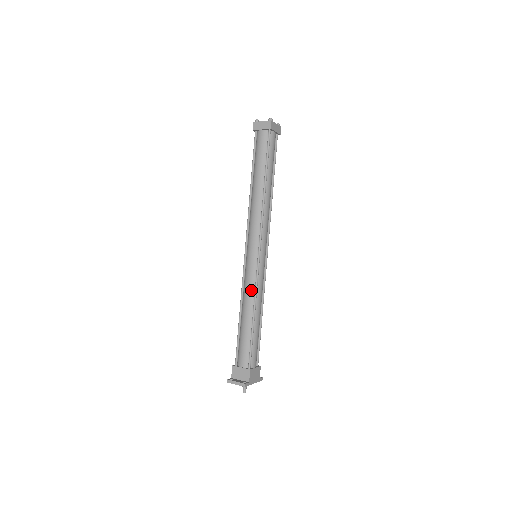
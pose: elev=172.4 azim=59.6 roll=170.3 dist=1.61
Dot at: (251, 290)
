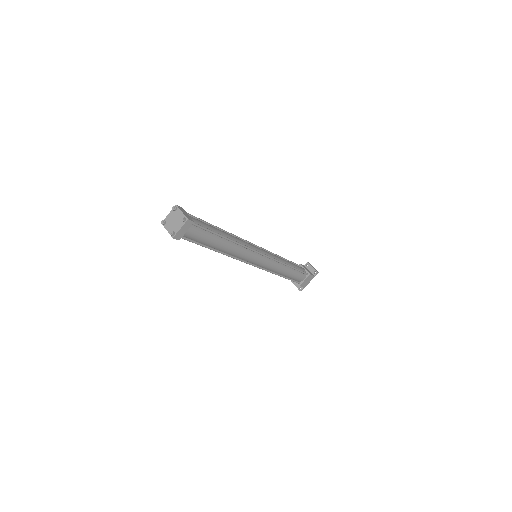
Dot at: occluded
